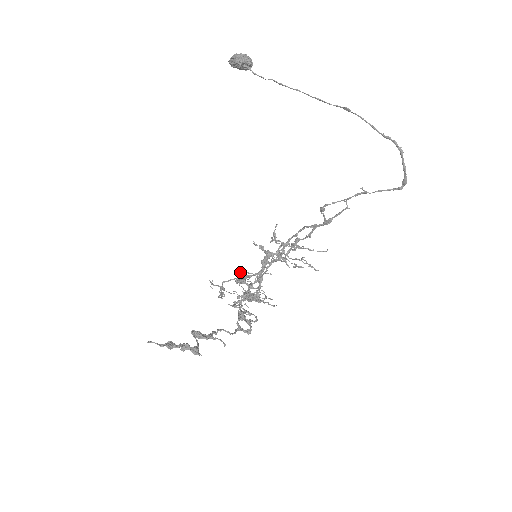
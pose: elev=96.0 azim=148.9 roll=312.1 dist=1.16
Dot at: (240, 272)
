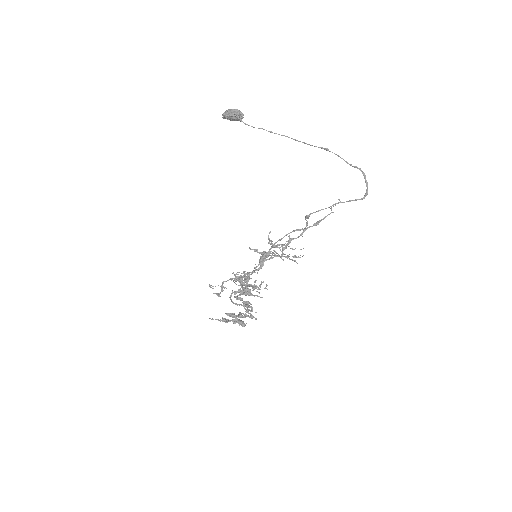
Dot at: occluded
